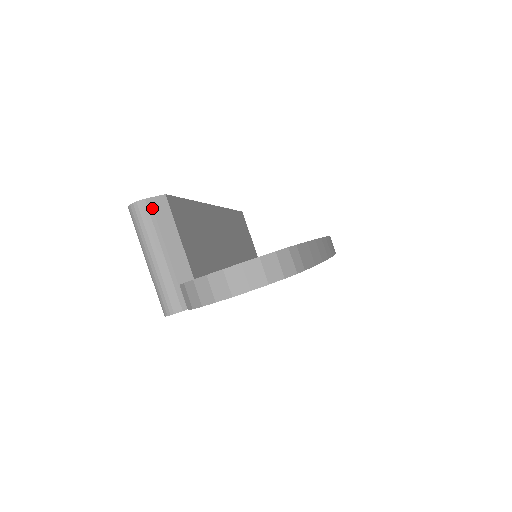
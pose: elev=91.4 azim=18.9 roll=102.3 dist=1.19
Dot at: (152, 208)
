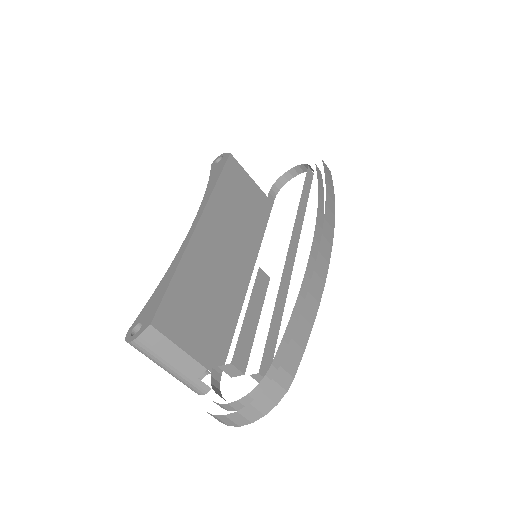
Dot at: (145, 342)
